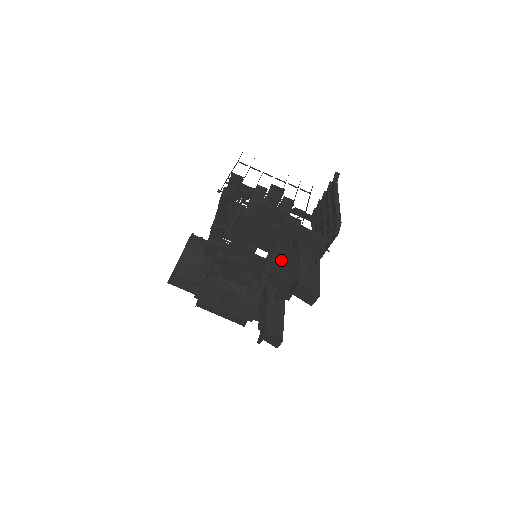
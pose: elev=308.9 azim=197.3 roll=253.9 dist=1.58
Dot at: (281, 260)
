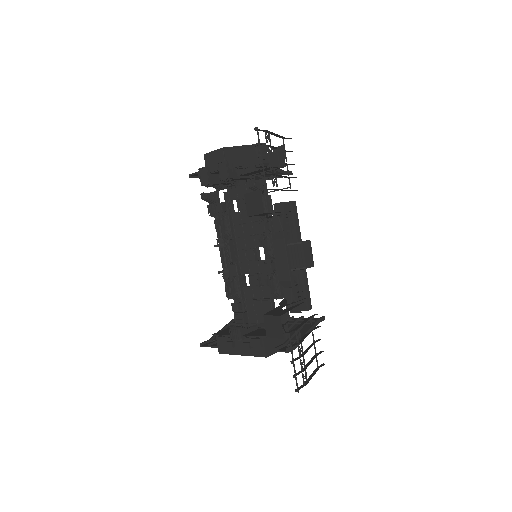
Dot at: occluded
